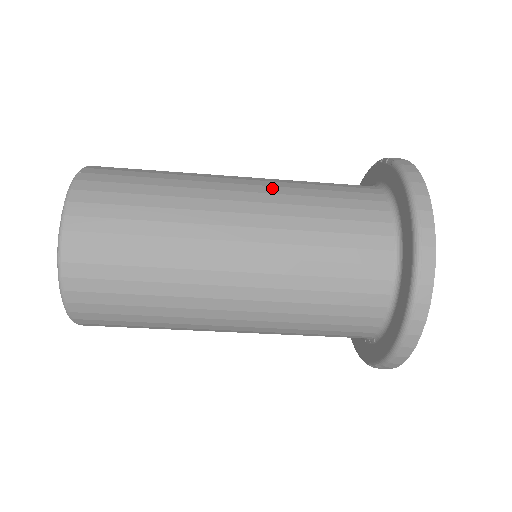
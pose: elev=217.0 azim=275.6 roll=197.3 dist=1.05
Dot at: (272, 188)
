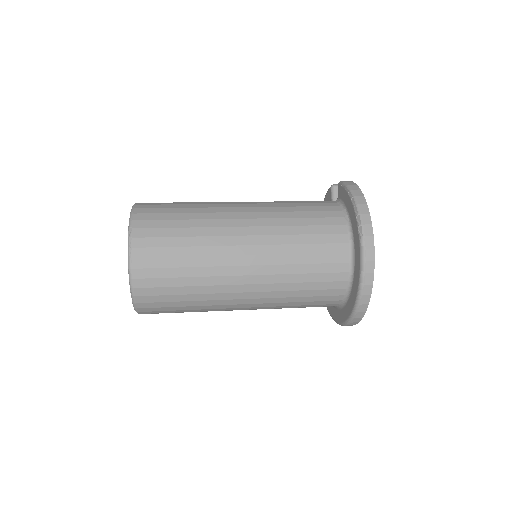
Dot at: (269, 258)
